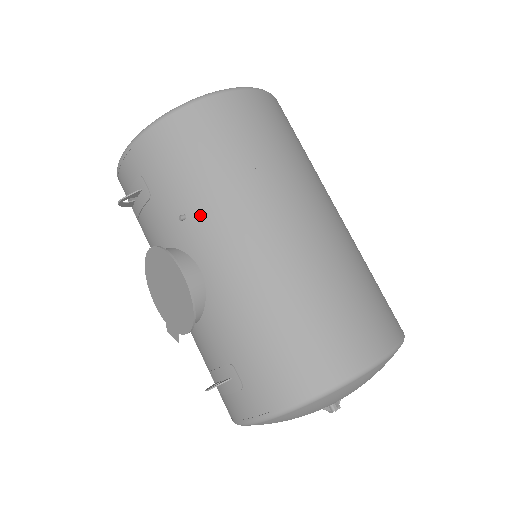
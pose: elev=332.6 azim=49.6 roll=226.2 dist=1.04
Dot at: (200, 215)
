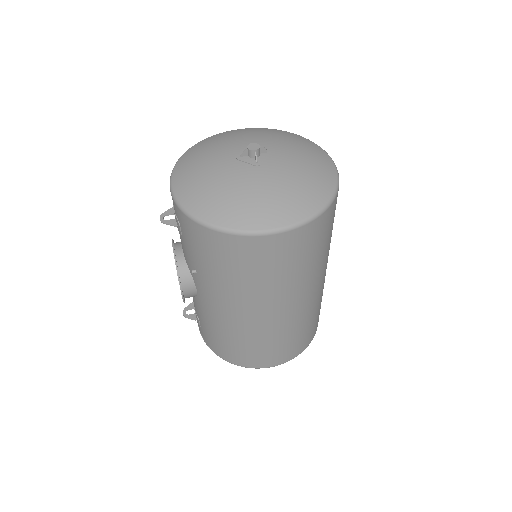
Dot at: (205, 280)
